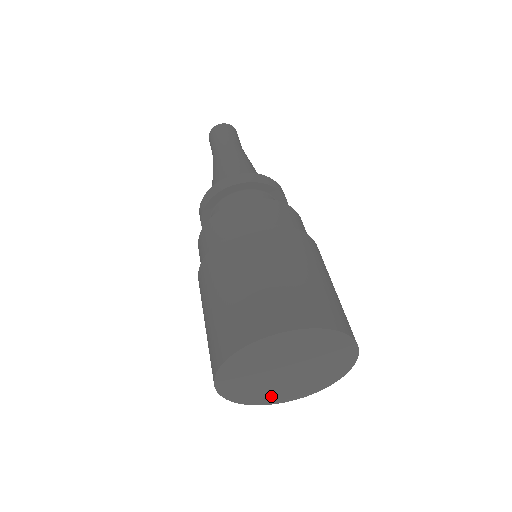
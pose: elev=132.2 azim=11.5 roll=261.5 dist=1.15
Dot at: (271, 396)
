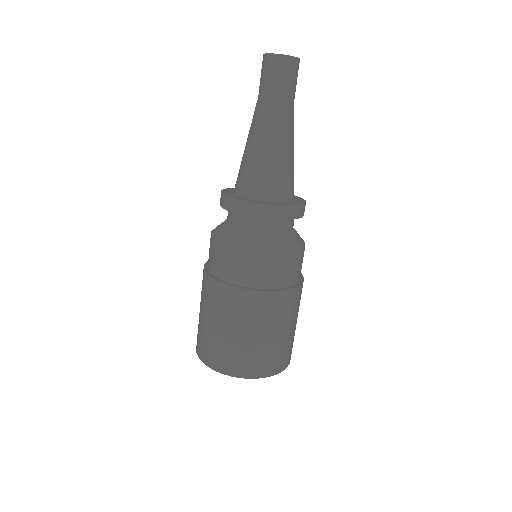
Dot at: occluded
